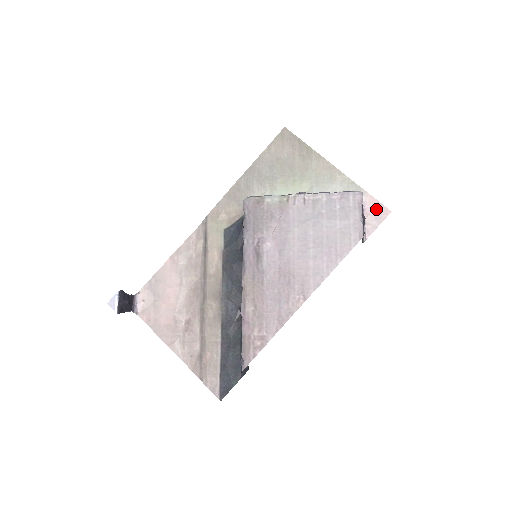
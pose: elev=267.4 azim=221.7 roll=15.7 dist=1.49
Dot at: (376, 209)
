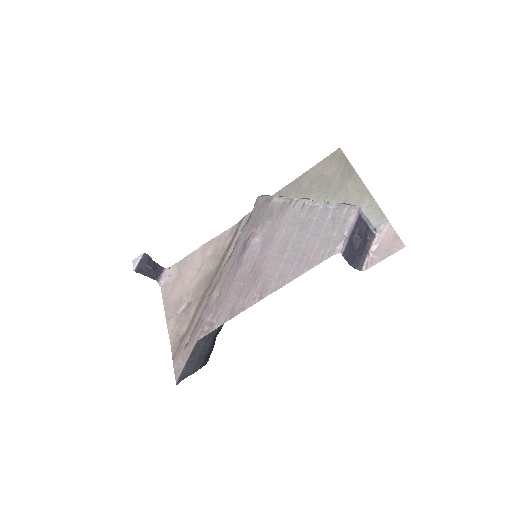
Dot at: (390, 240)
